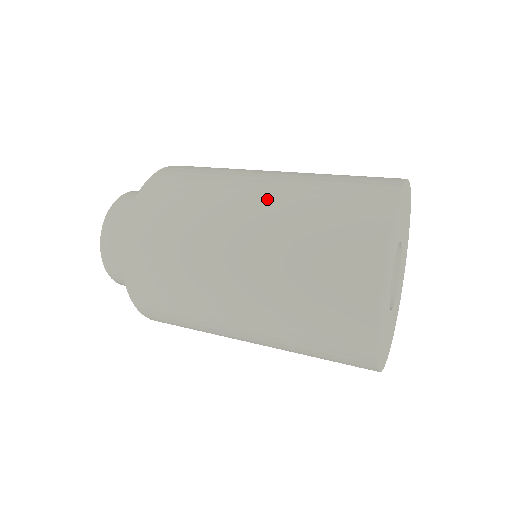
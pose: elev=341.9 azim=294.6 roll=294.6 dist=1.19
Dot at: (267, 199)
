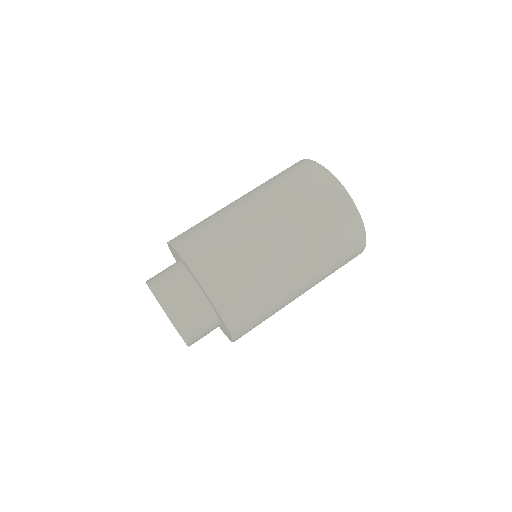
Dot at: (309, 288)
